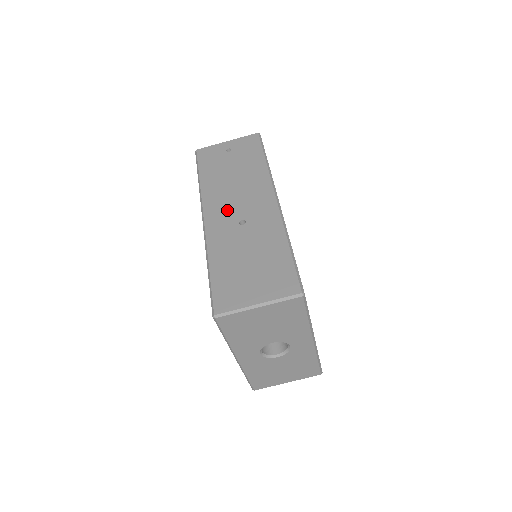
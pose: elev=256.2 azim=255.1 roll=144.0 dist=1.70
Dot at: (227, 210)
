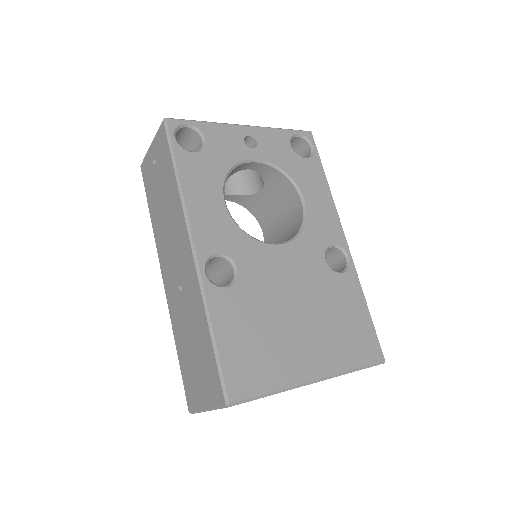
Dot at: (170, 268)
